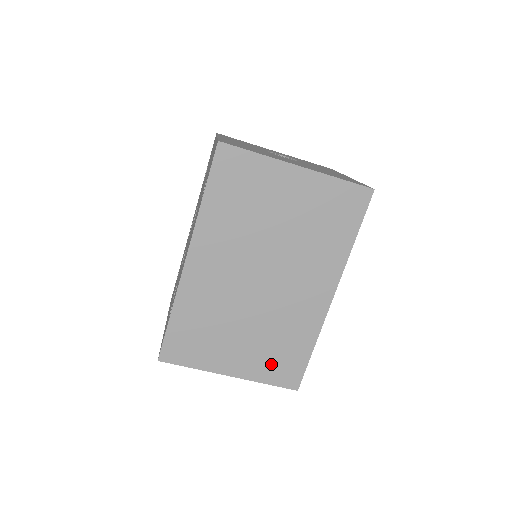
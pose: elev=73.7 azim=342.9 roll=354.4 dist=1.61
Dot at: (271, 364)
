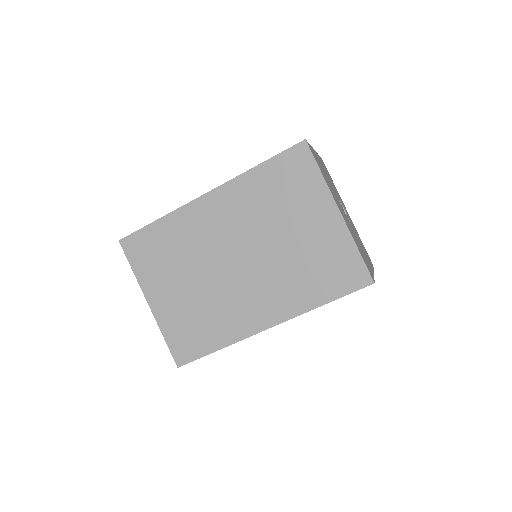
Dot at: (181, 327)
